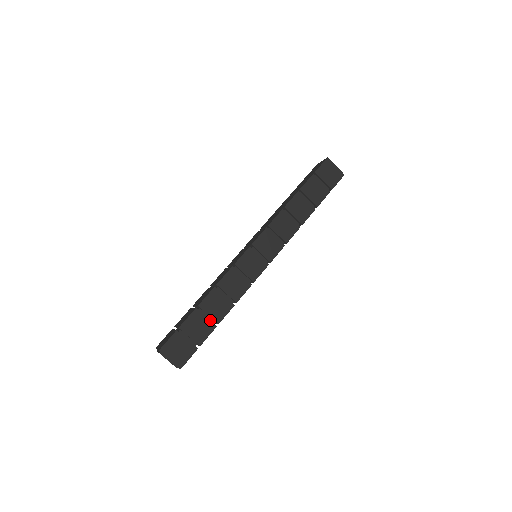
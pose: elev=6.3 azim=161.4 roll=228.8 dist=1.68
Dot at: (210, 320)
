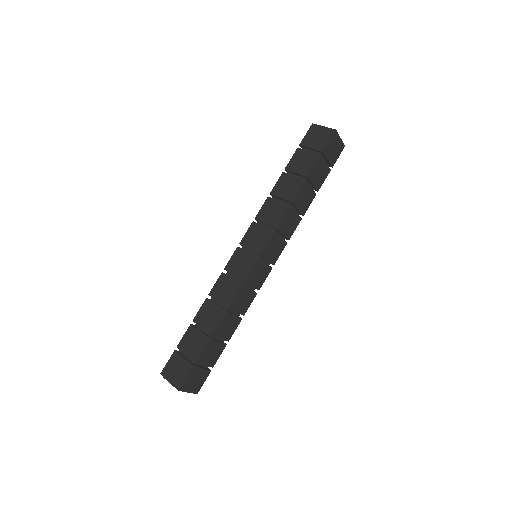
Dot at: (220, 340)
